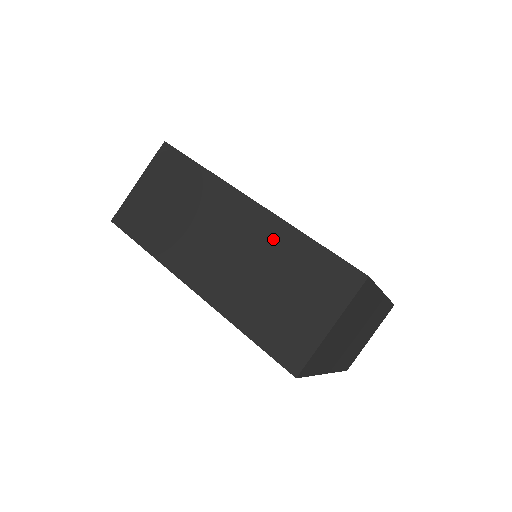
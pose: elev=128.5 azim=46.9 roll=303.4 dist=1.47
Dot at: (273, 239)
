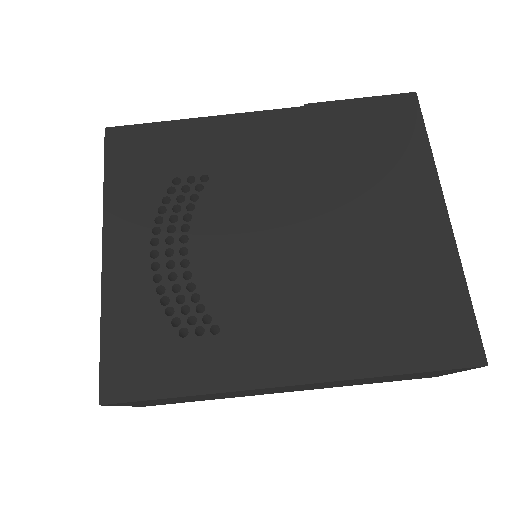
Dot at: occluded
